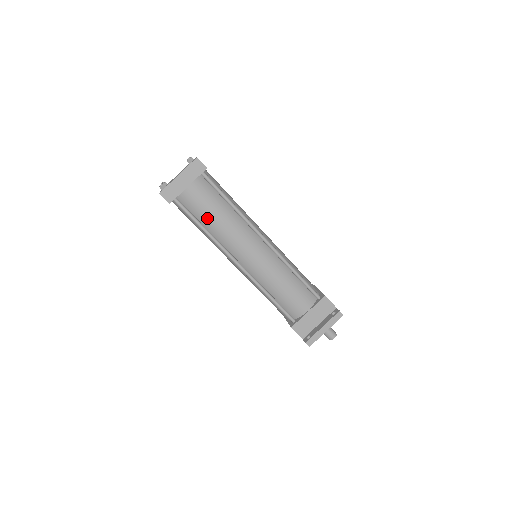
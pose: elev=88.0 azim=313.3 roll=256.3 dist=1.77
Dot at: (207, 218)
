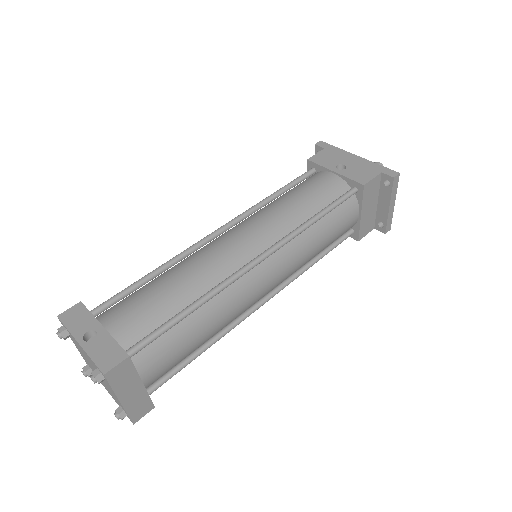
Dot at: (196, 348)
